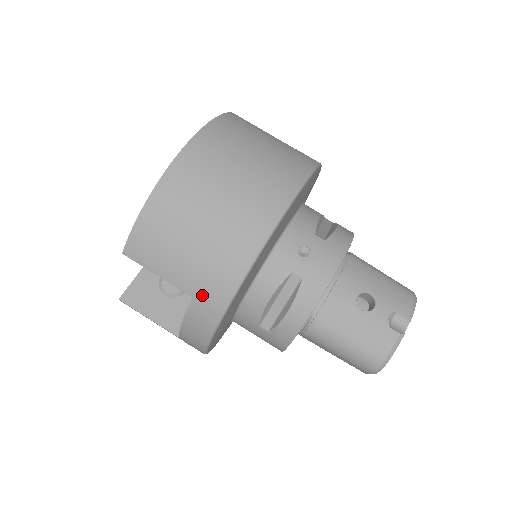
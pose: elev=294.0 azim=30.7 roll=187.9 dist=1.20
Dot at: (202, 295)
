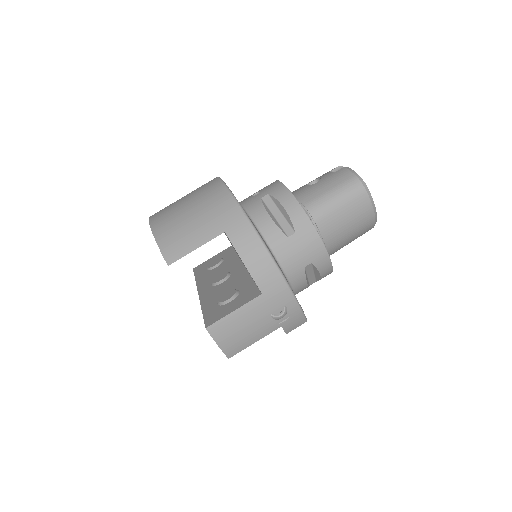
Dot at: (226, 224)
